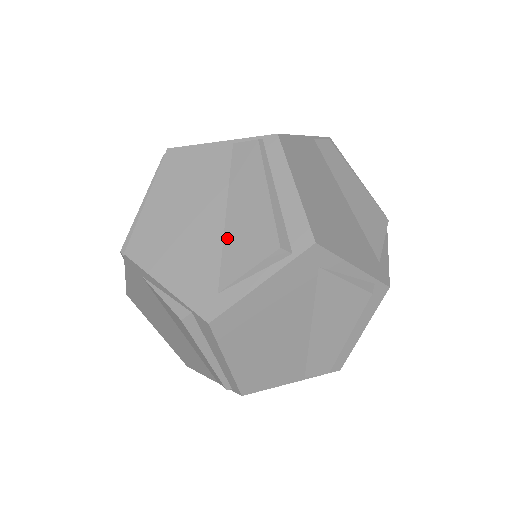
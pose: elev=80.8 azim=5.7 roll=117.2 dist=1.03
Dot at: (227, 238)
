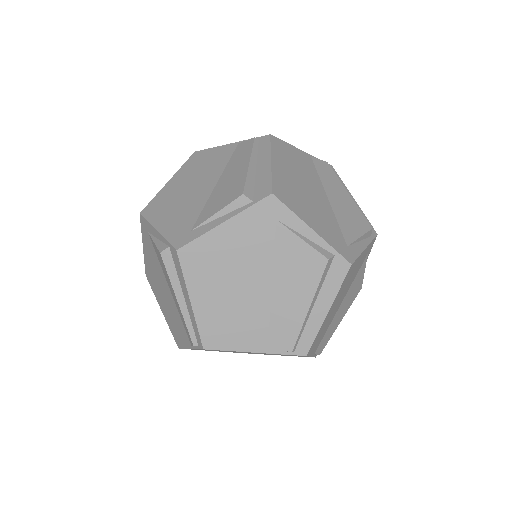
Dot at: (211, 197)
